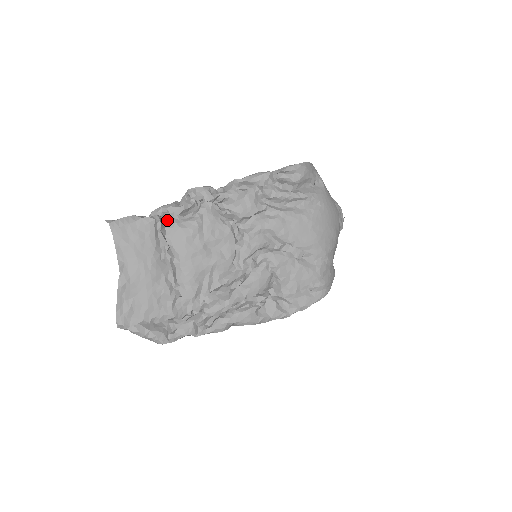
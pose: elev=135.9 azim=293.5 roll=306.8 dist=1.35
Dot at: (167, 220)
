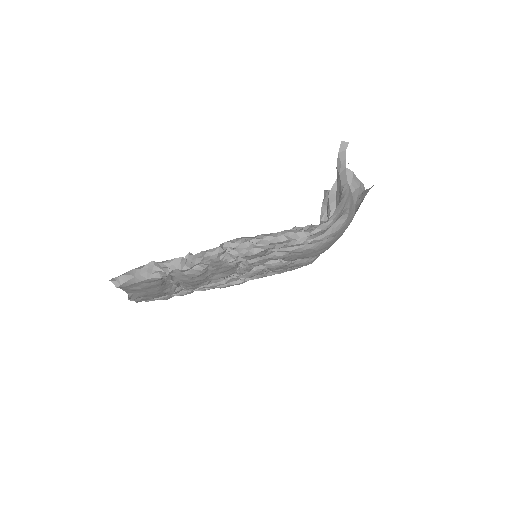
Dot at: (173, 272)
